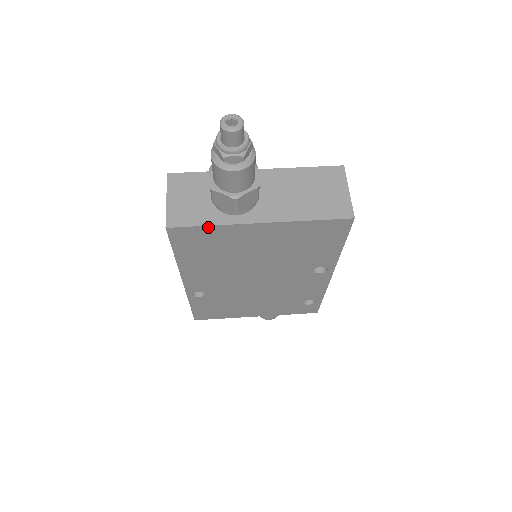
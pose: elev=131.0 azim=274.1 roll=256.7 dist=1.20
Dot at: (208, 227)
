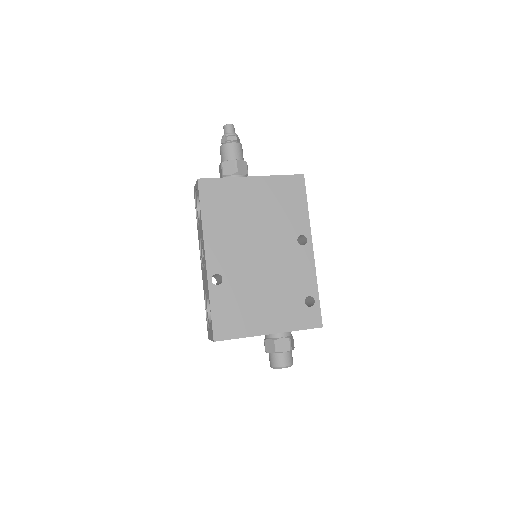
Dot at: (222, 179)
